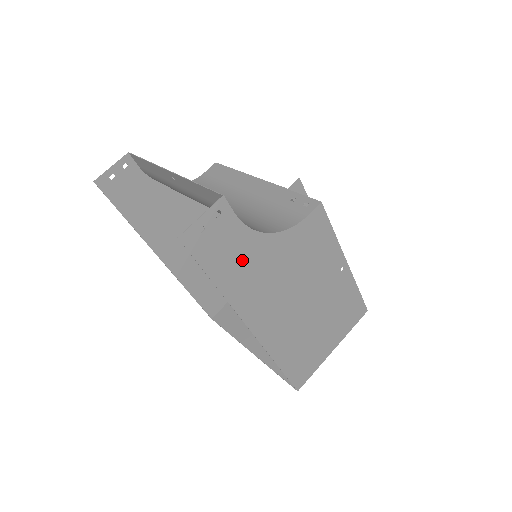
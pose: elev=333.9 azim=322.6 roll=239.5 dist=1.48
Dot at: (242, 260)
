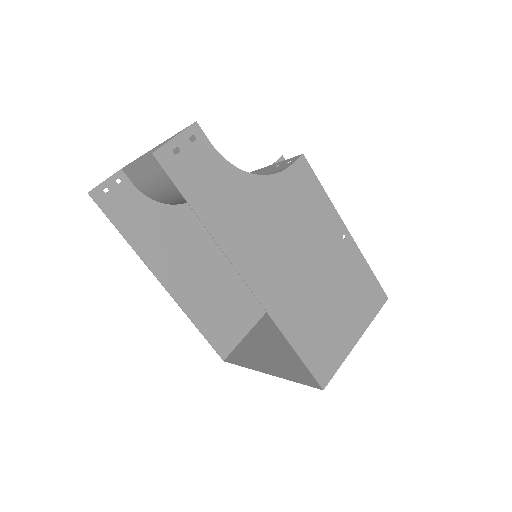
Dot at: (226, 196)
